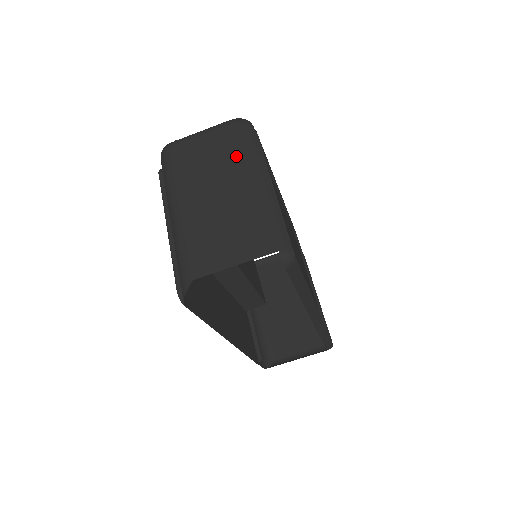
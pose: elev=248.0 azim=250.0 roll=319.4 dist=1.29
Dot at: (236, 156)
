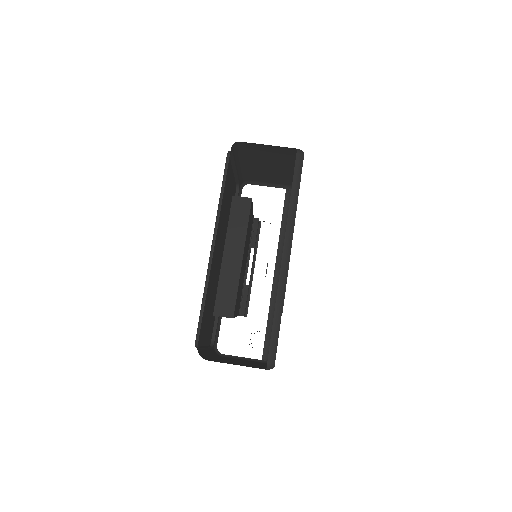
Dot at: (286, 176)
